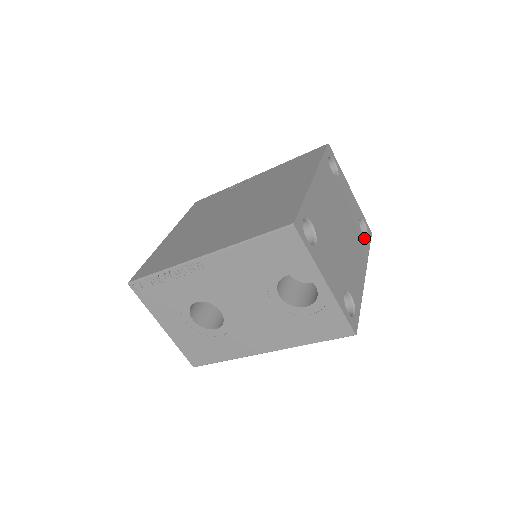
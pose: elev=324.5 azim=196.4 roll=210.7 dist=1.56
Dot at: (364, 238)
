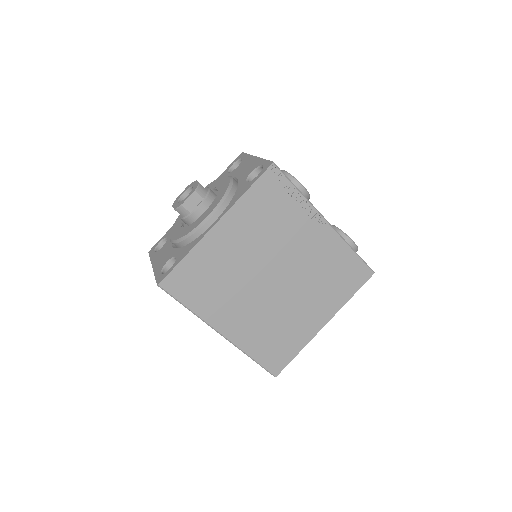
Dot at: occluded
